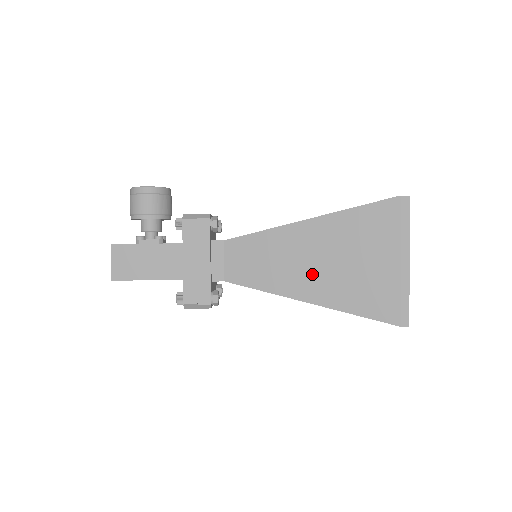
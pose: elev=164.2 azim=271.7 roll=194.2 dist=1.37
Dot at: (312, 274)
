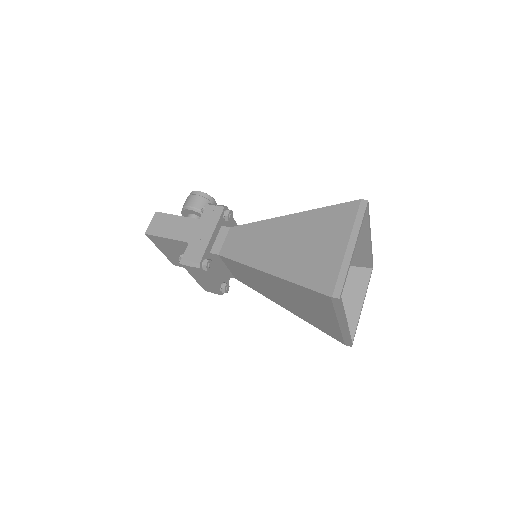
Dot at: (279, 252)
